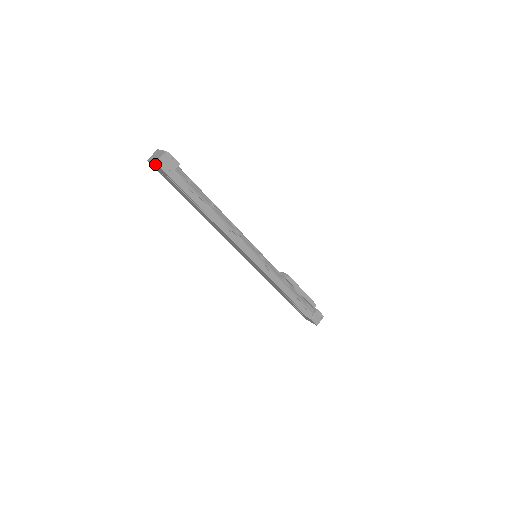
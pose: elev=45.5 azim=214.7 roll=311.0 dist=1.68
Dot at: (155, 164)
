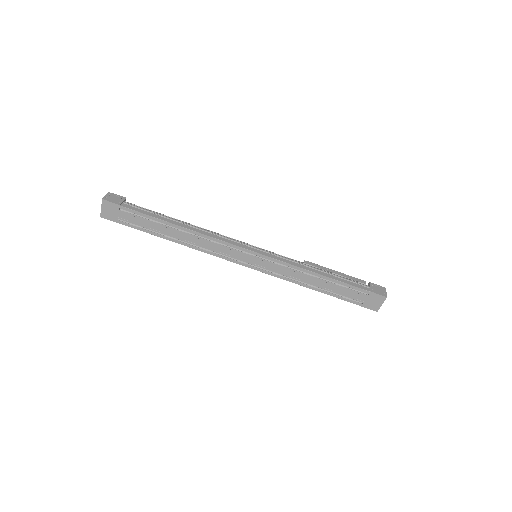
Dot at: (104, 205)
